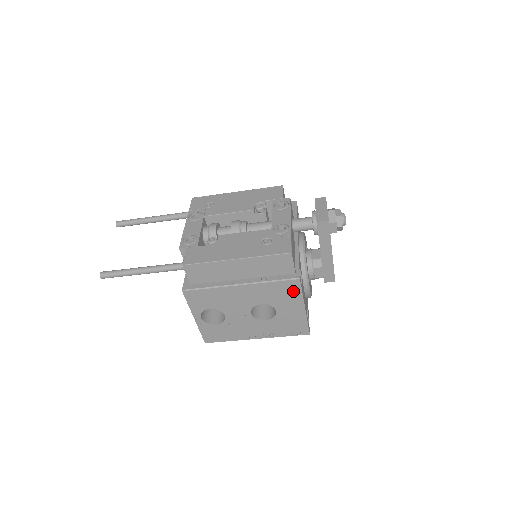
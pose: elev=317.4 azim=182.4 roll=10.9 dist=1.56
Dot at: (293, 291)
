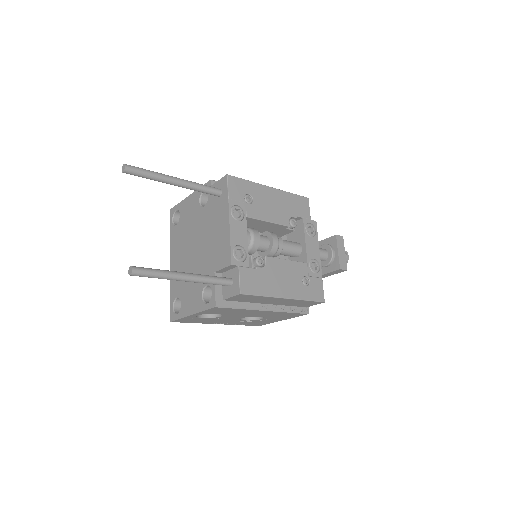
Dot at: (293, 316)
